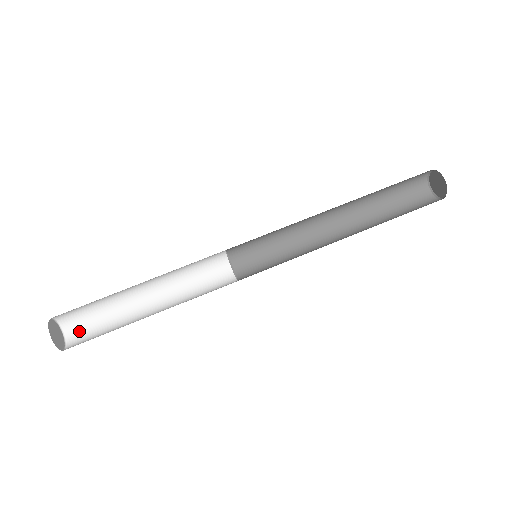
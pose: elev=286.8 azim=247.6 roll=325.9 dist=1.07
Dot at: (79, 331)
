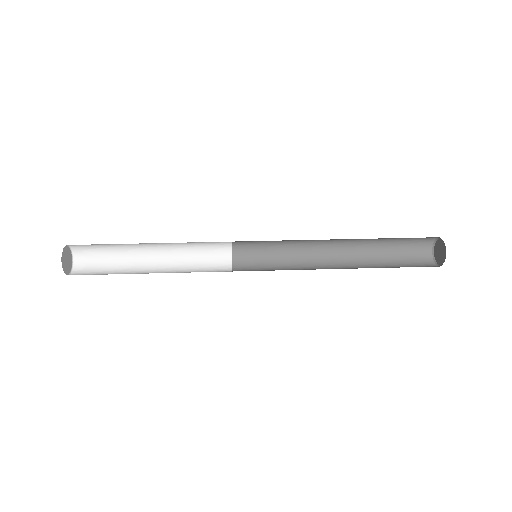
Dot at: (86, 265)
